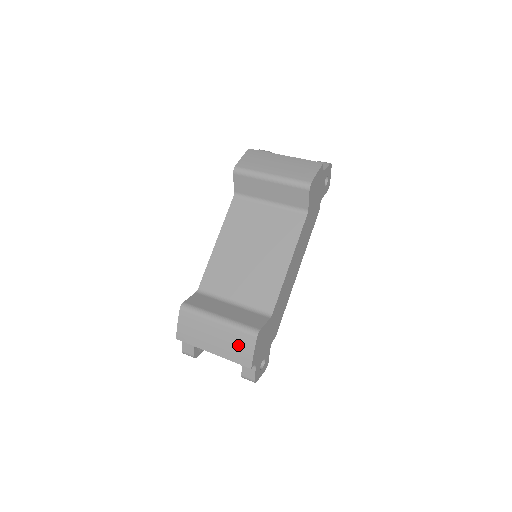
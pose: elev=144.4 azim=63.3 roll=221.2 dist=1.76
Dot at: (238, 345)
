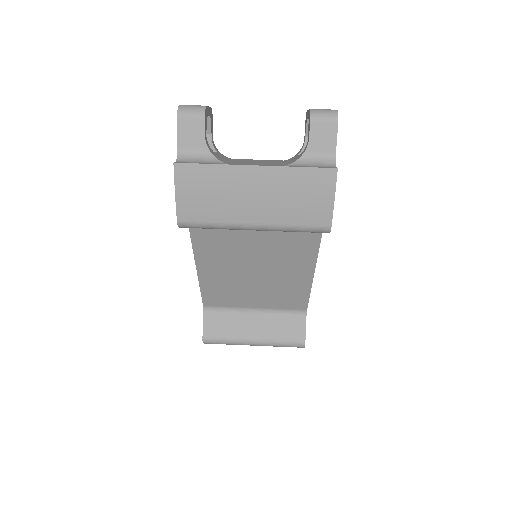
Dot at: occluded
